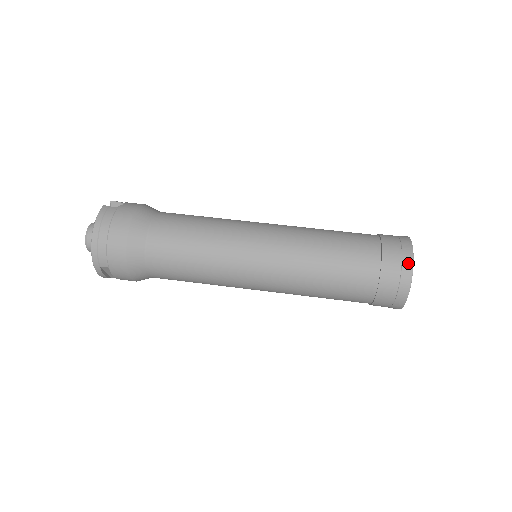
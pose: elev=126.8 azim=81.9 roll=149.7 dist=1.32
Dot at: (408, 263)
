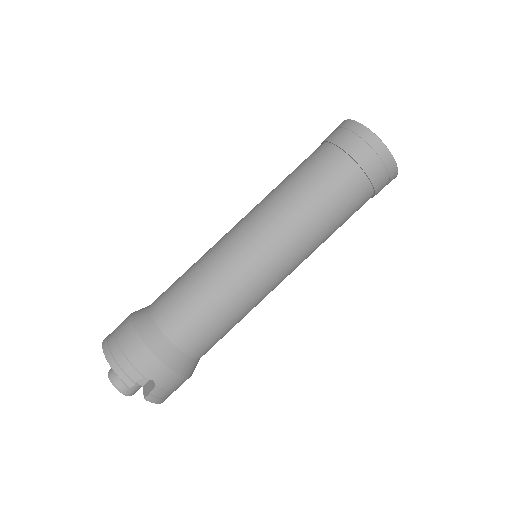
Dot at: occluded
